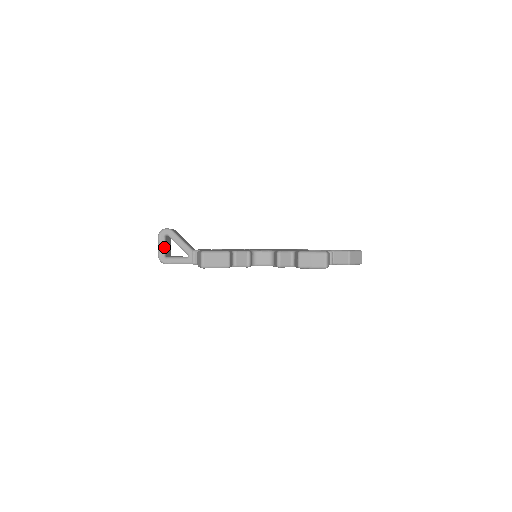
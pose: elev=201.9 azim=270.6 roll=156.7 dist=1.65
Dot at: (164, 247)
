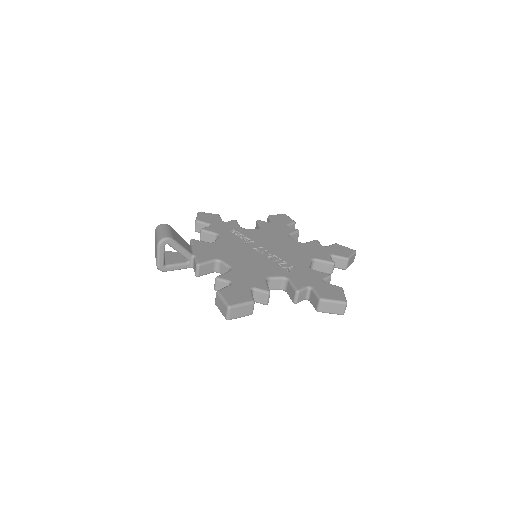
Dot at: (163, 257)
